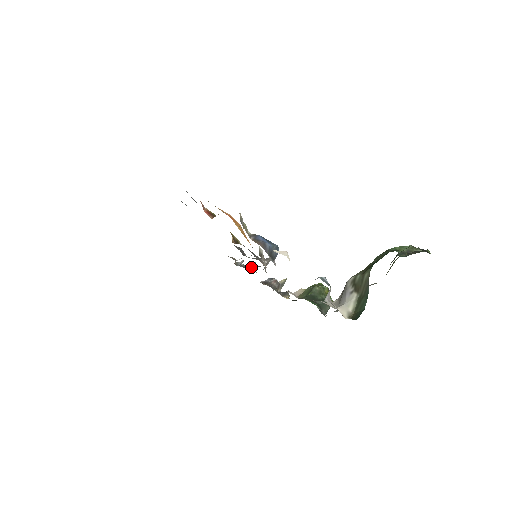
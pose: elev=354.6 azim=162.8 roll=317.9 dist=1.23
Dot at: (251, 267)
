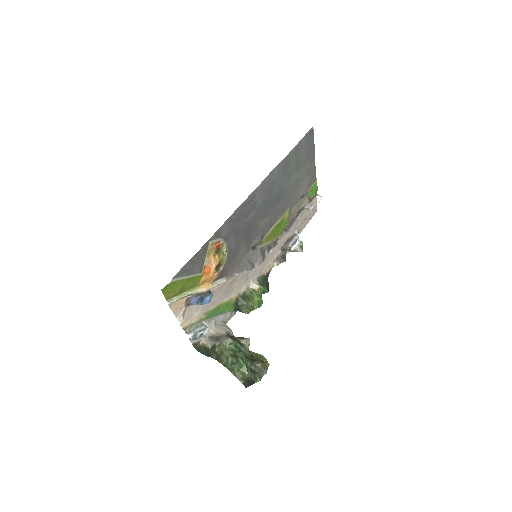
Dot at: (283, 233)
